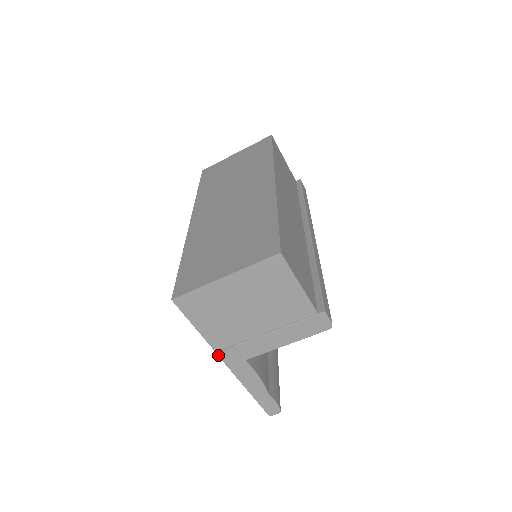
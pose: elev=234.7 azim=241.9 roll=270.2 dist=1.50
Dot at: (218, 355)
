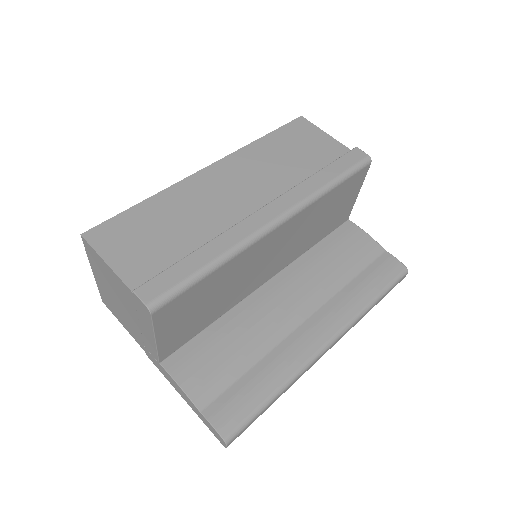
Dot at: (148, 357)
